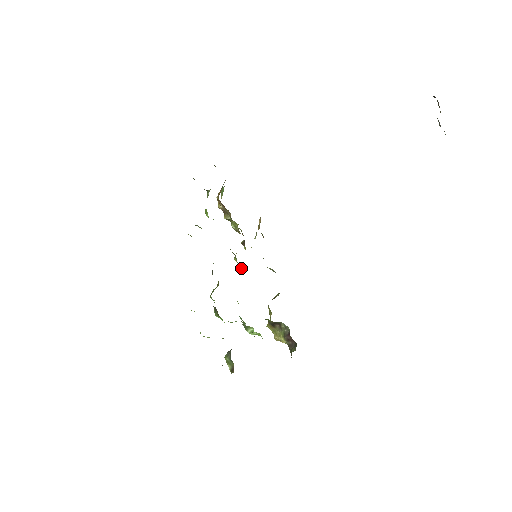
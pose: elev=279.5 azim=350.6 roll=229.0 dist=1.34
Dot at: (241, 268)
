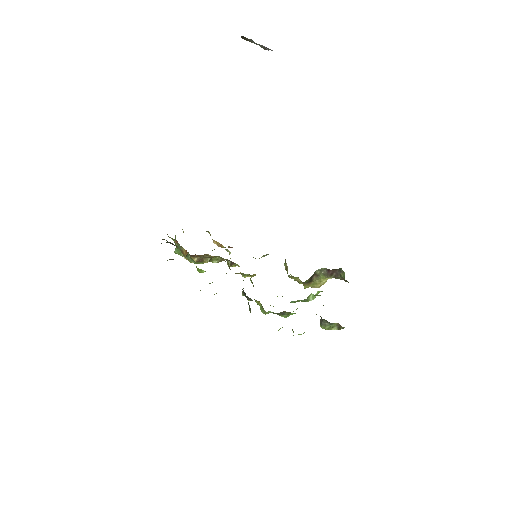
Dot at: occluded
